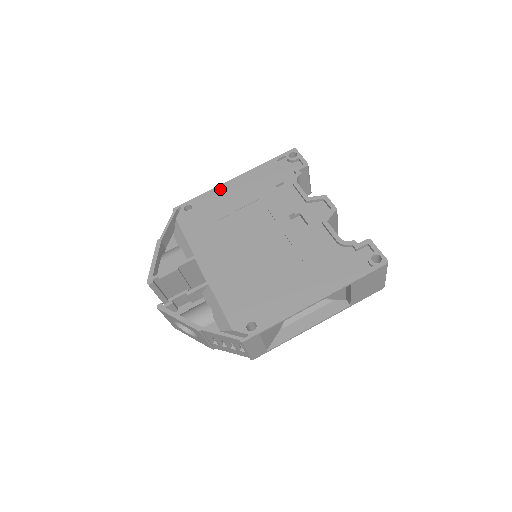
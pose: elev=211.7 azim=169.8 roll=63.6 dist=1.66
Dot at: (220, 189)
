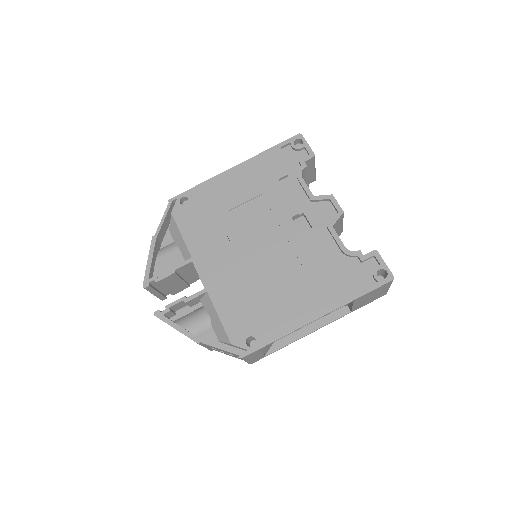
Dot at: (218, 180)
